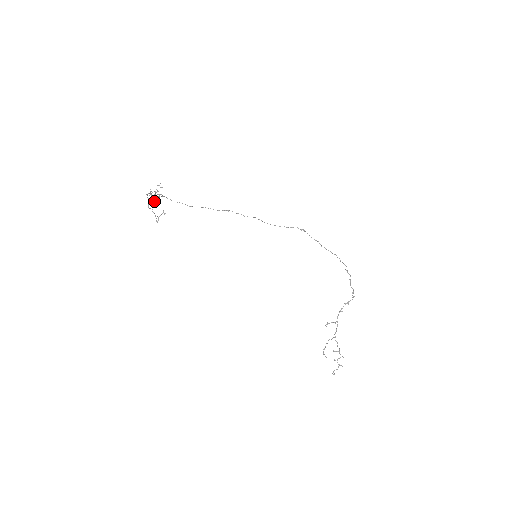
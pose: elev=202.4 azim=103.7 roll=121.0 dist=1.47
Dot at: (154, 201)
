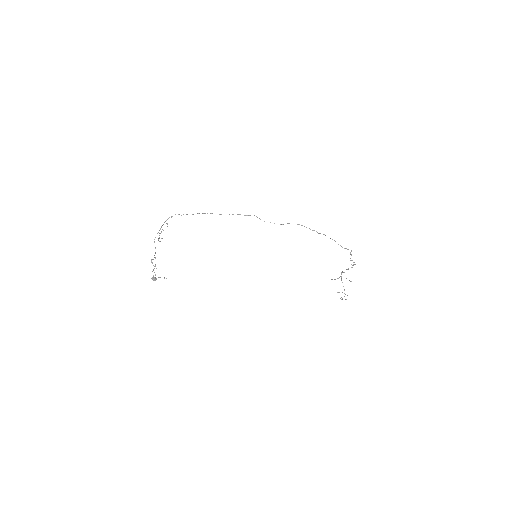
Dot at: (154, 279)
